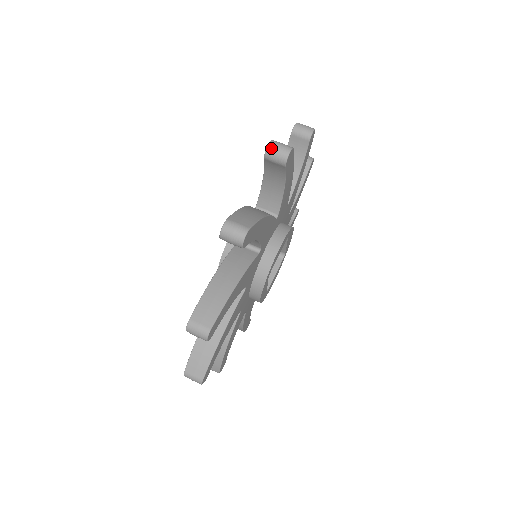
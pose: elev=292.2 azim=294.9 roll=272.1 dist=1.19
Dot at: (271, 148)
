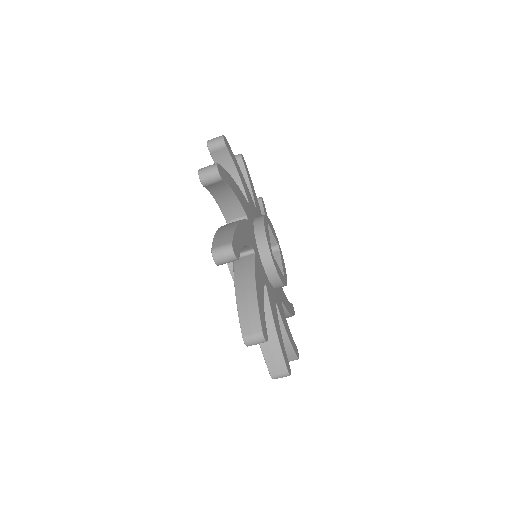
Dot at: occluded
